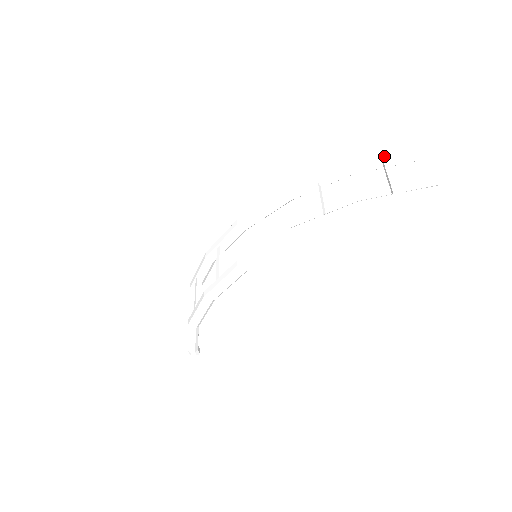
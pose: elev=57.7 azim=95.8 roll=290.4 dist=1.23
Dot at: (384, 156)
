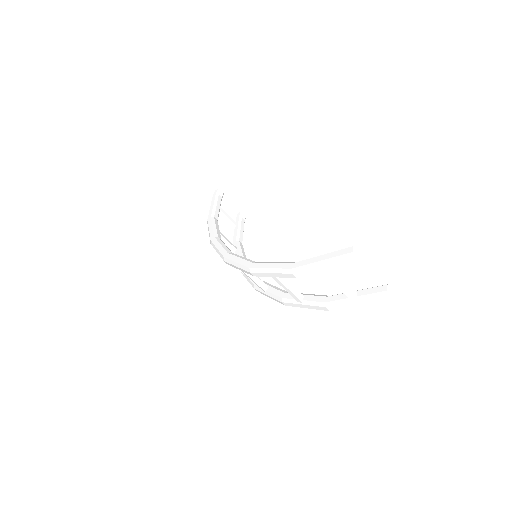
Dot at: (323, 271)
